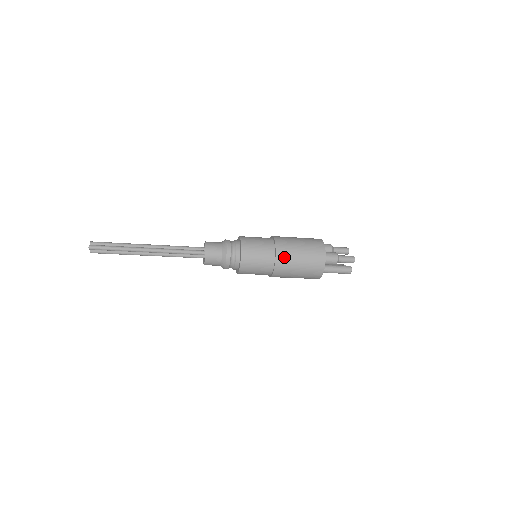
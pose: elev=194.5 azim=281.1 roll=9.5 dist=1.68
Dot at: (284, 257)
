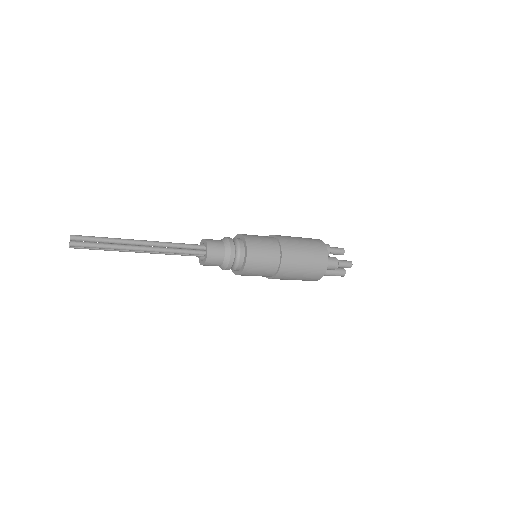
Dot at: (289, 264)
